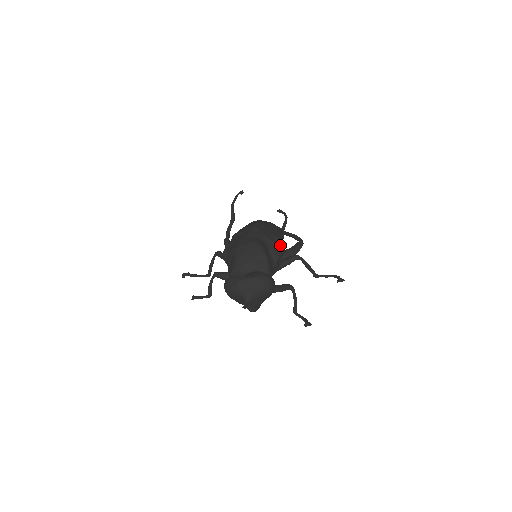
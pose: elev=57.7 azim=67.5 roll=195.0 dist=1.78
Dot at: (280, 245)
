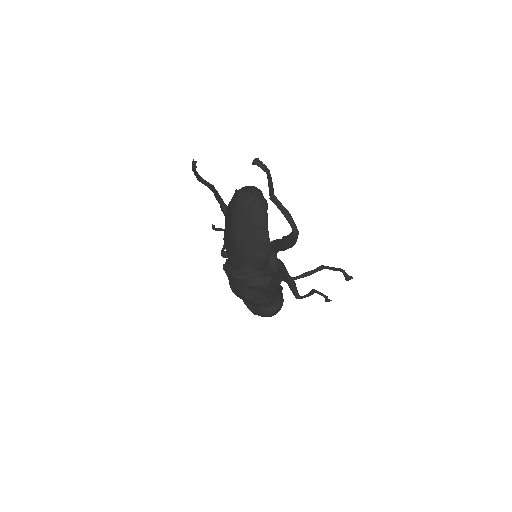
Dot at: (266, 284)
